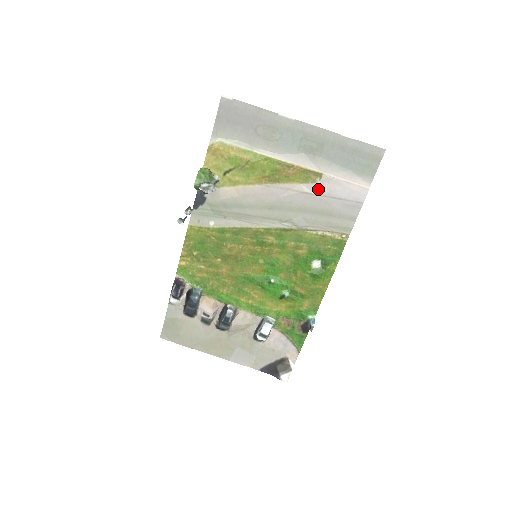
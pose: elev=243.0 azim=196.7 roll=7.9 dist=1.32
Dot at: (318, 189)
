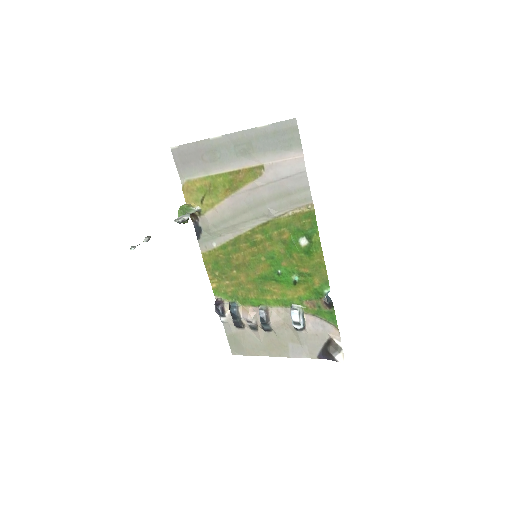
Dot at: (267, 179)
